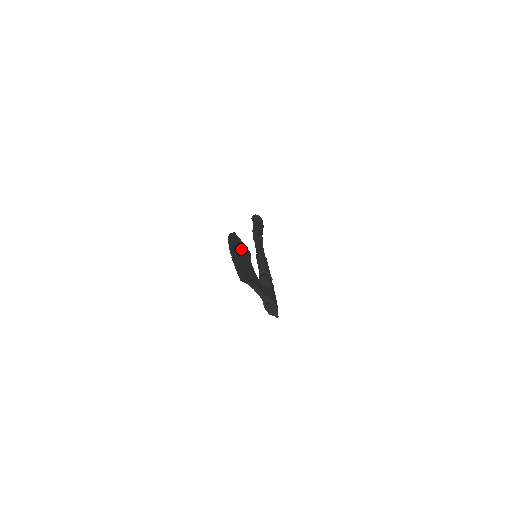
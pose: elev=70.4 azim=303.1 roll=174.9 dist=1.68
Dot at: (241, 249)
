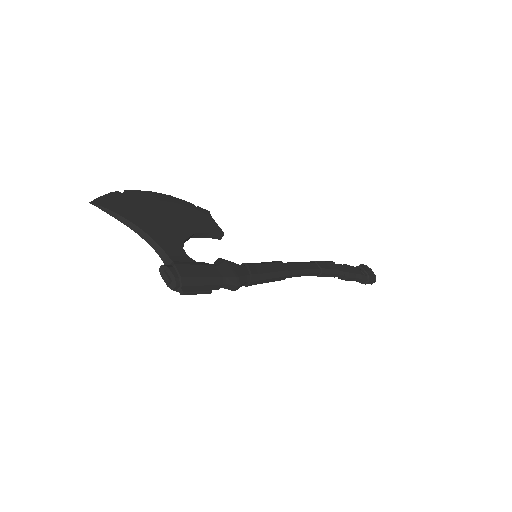
Dot at: (186, 214)
